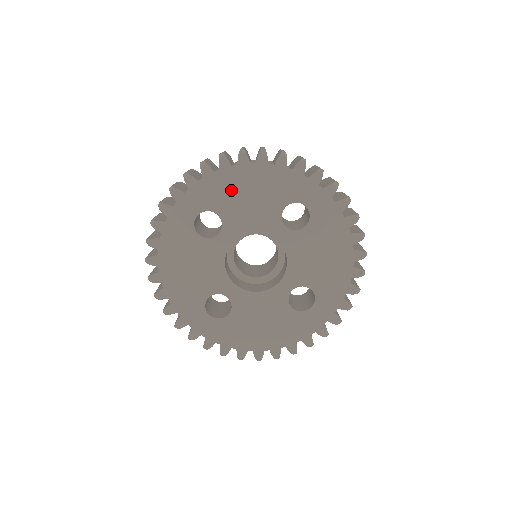
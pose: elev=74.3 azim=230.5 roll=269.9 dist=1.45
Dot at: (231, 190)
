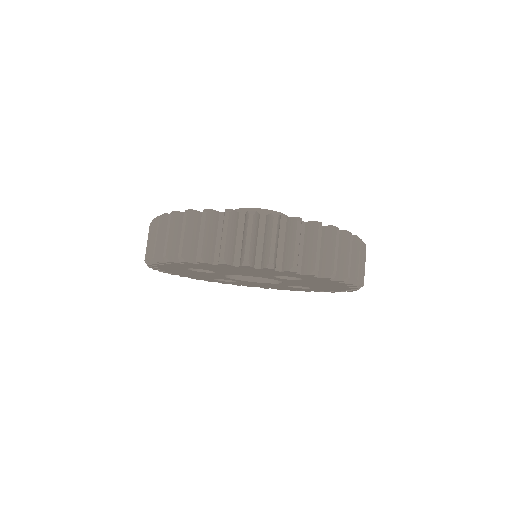
Dot at: (217, 268)
